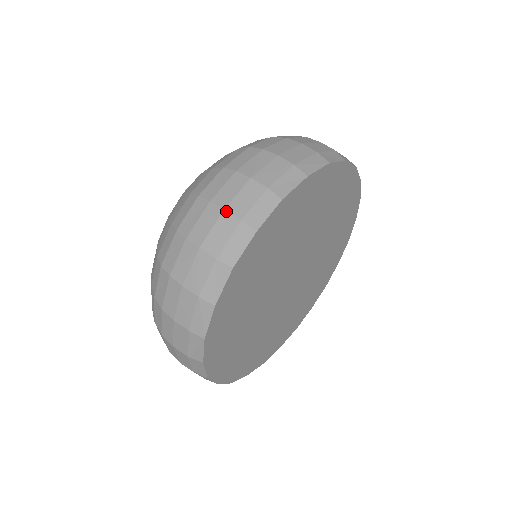
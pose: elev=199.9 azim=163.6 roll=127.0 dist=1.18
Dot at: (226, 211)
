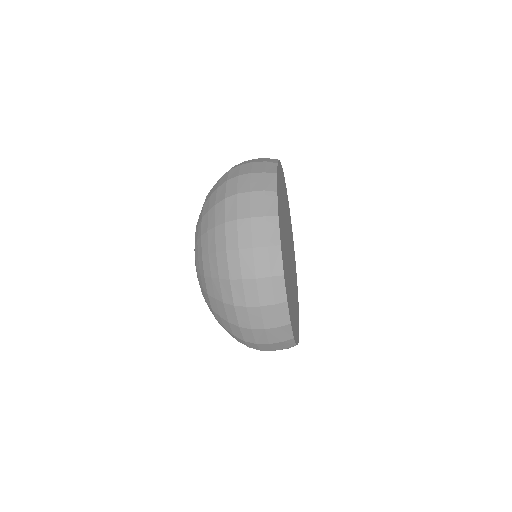
Dot at: (262, 306)
